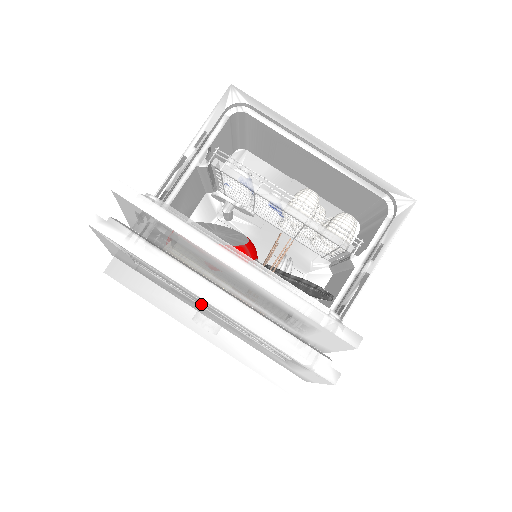
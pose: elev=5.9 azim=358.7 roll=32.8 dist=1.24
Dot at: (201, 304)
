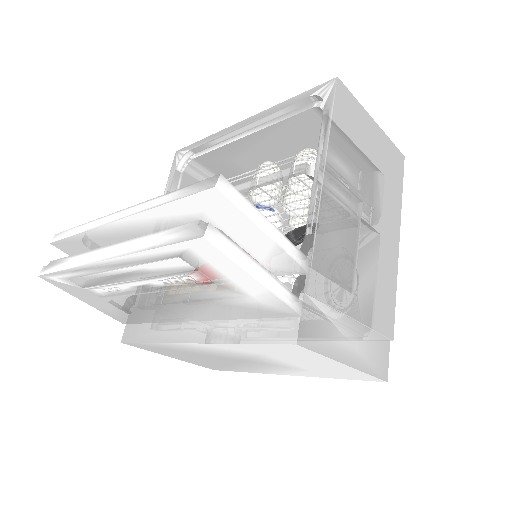
Dot at: (138, 288)
